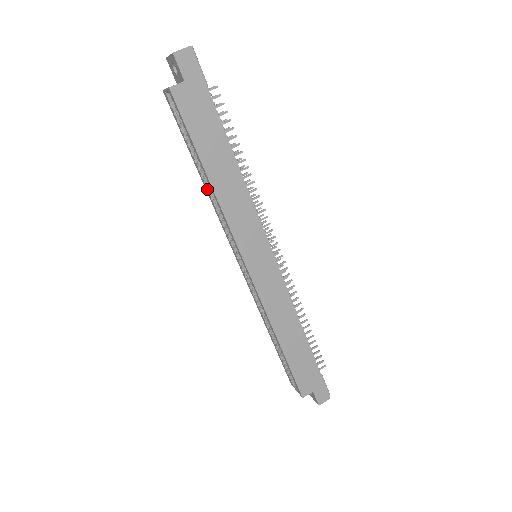
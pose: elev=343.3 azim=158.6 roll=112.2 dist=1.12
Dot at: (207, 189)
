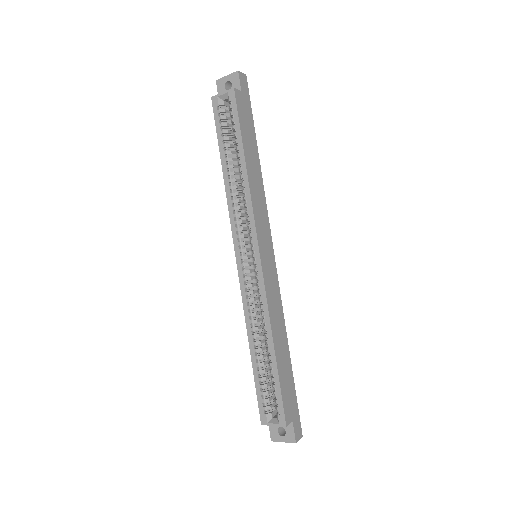
Dot at: (228, 183)
